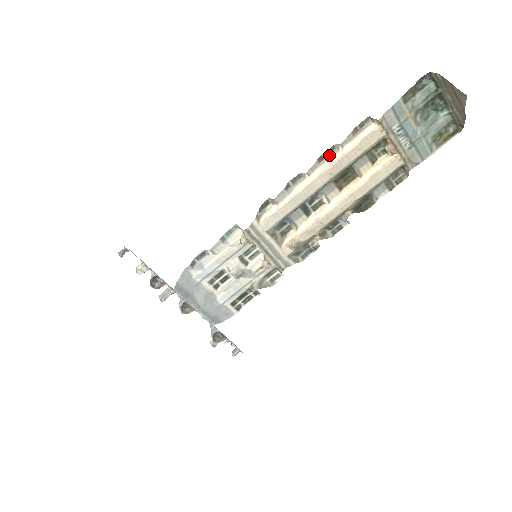
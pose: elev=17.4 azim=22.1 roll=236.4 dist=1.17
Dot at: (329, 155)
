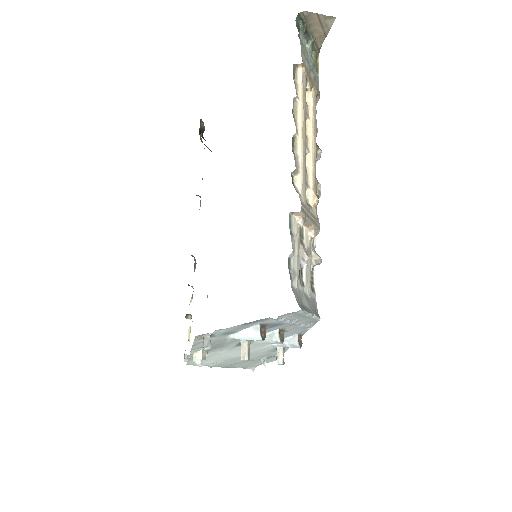
Dot at: (295, 110)
